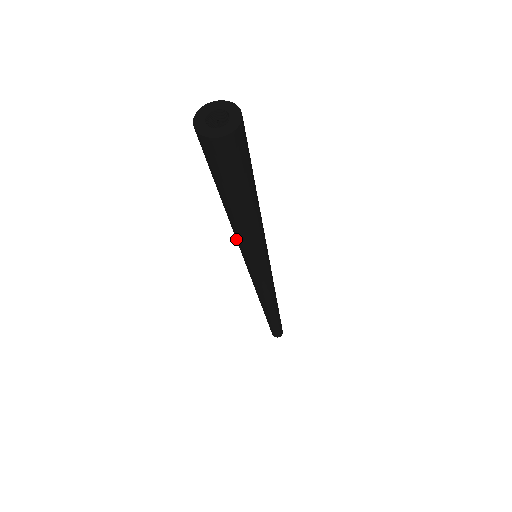
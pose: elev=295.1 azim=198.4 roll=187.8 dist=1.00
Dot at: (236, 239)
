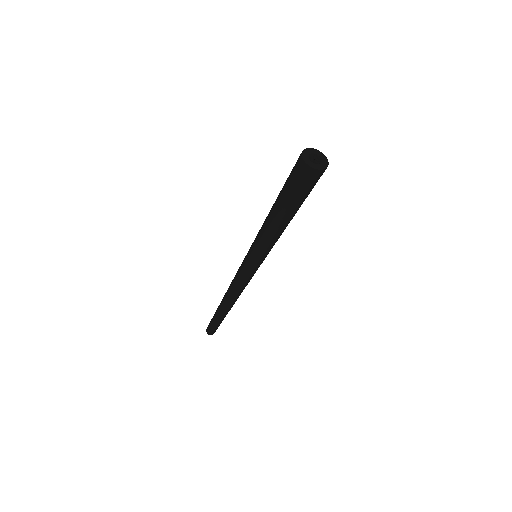
Dot at: (259, 238)
